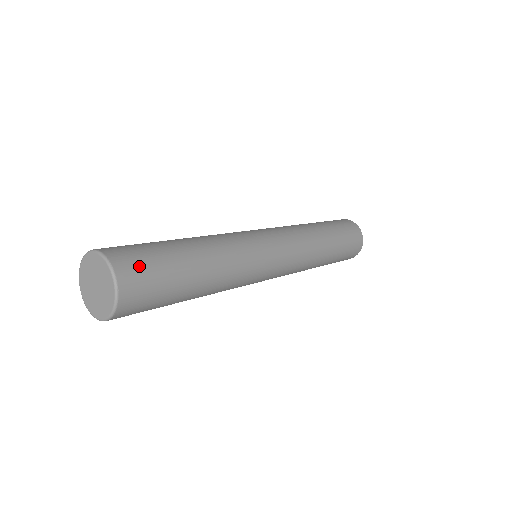
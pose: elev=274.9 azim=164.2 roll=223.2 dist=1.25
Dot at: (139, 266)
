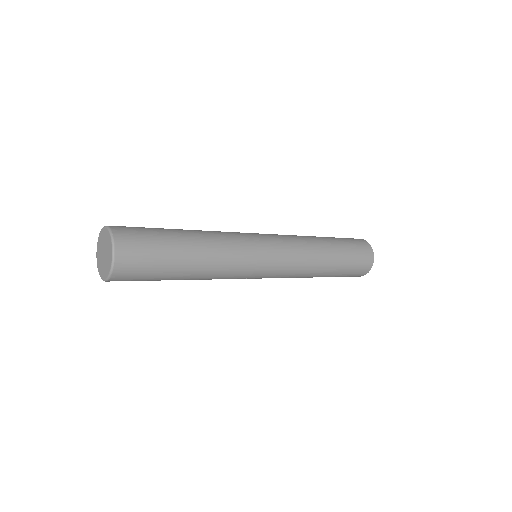
Dot at: (130, 228)
